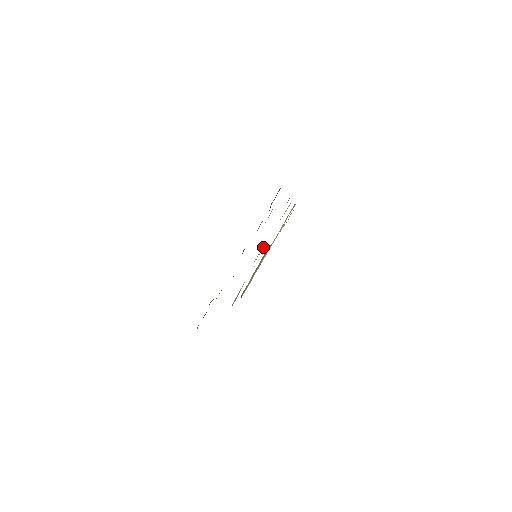
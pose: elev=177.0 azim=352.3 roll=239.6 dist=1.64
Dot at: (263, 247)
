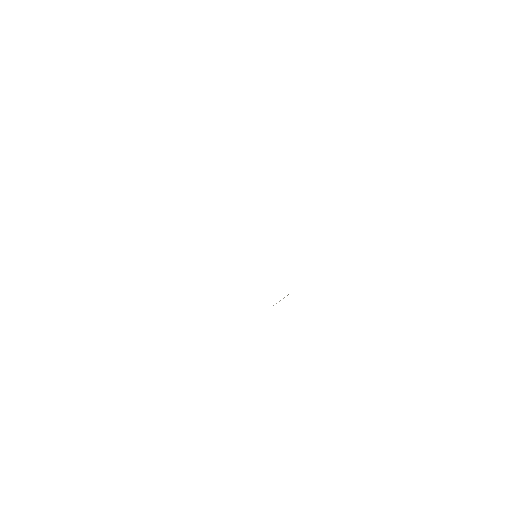
Dot at: occluded
